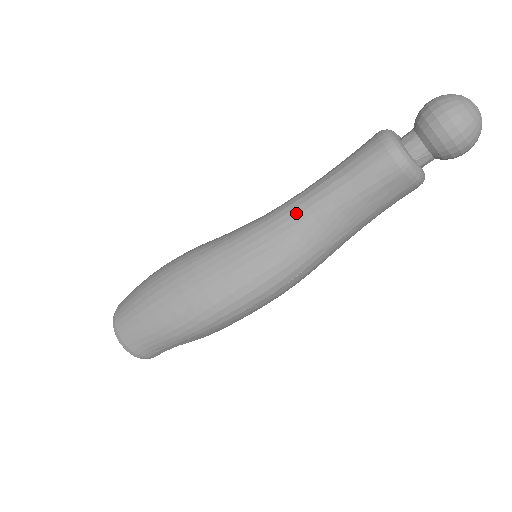
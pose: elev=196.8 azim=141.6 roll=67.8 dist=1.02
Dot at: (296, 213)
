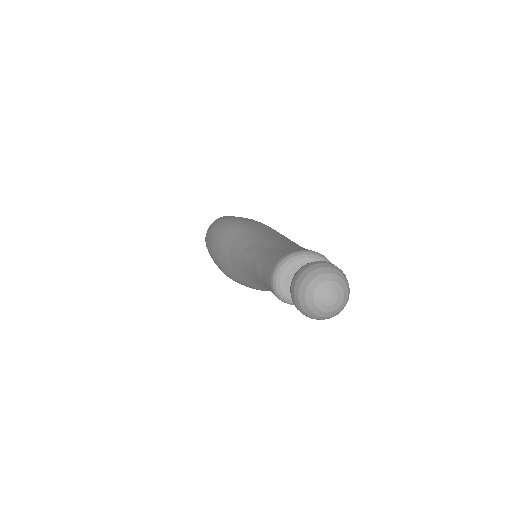
Dot at: (248, 269)
